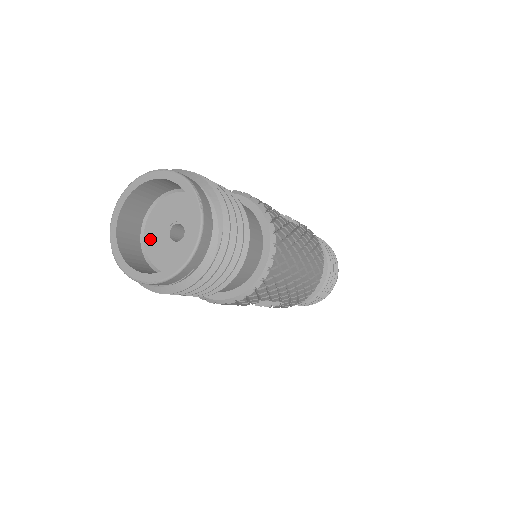
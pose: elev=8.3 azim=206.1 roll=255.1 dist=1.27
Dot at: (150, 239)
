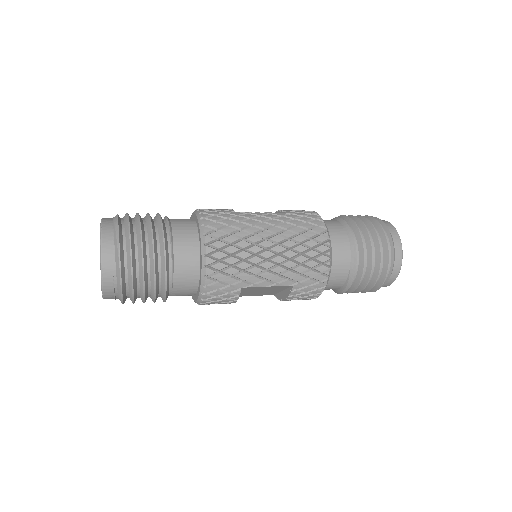
Dot at: occluded
